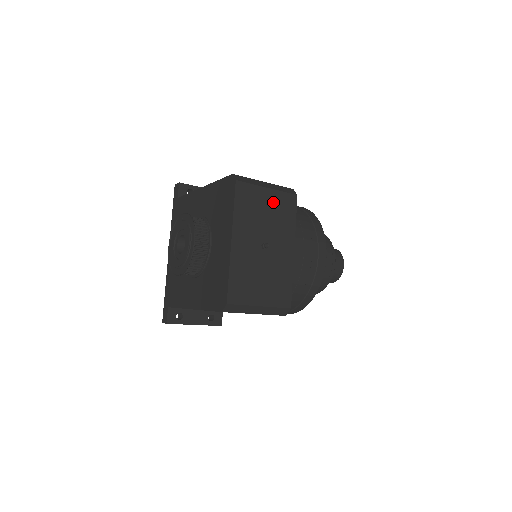
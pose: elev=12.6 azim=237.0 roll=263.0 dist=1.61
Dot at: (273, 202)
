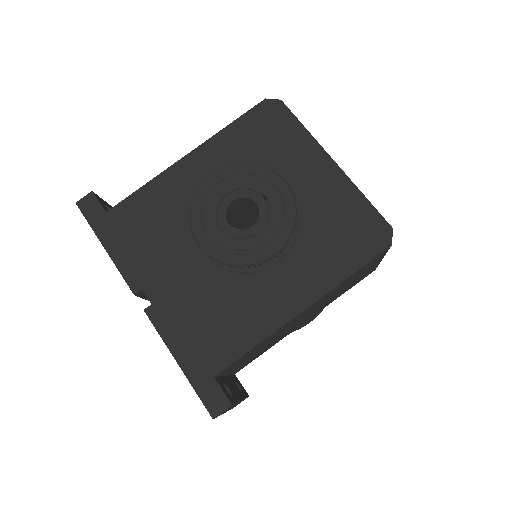
Dot at: occluded
